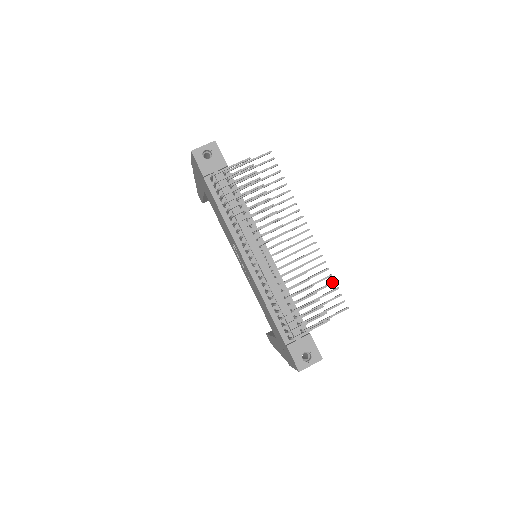
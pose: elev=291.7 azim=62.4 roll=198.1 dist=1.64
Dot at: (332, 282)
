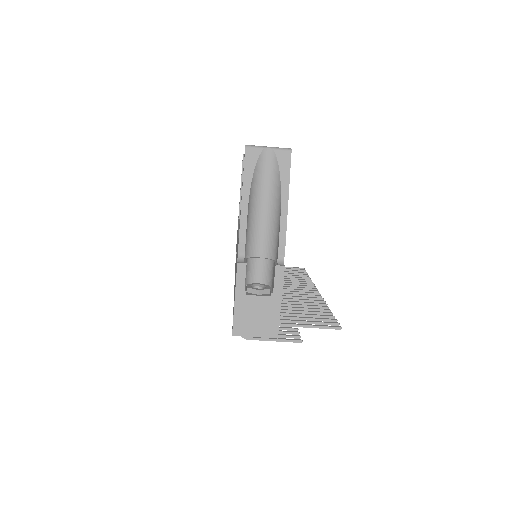
Dot at: occluded
